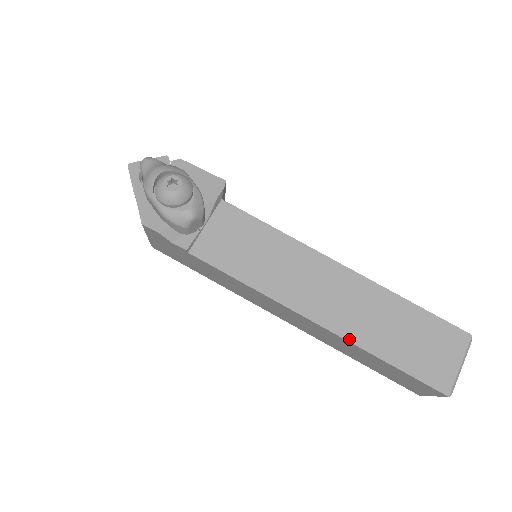
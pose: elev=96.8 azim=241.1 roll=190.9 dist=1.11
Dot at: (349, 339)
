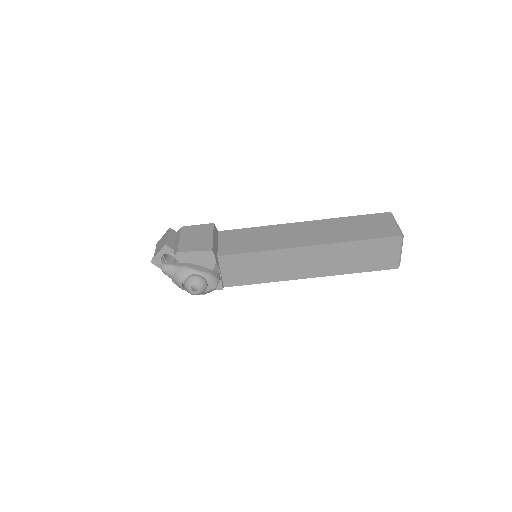
Dot at: (332, 275)
